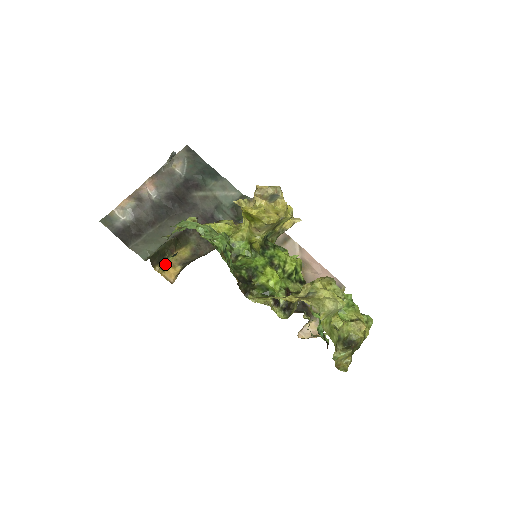
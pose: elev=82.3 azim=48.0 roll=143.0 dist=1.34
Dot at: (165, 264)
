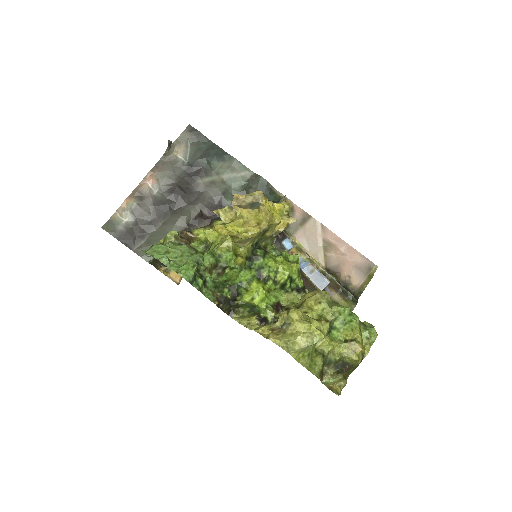
Dot at: occluded
